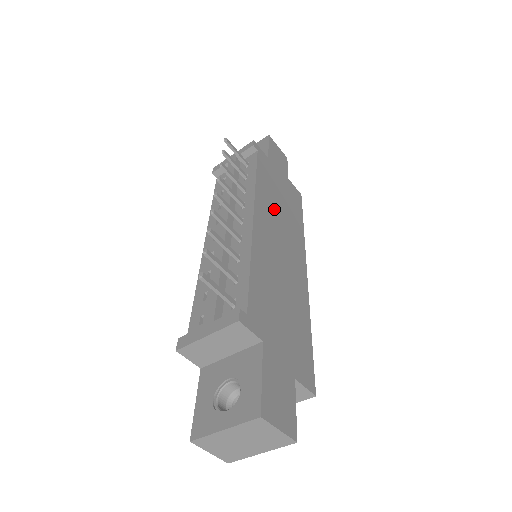
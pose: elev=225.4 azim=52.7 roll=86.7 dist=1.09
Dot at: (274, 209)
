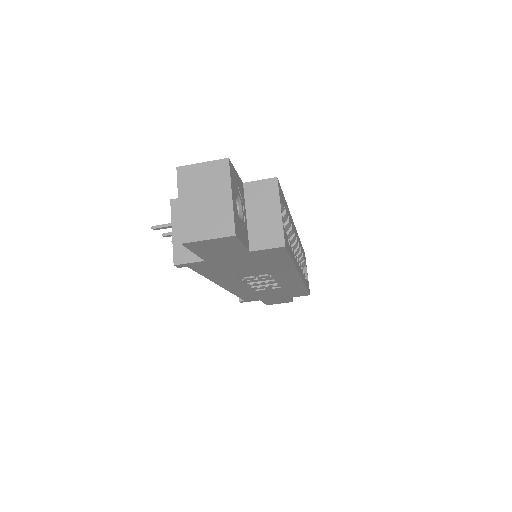
Dot at: occluded
